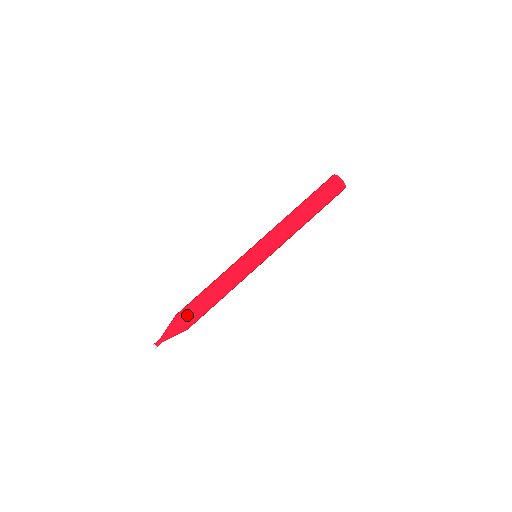
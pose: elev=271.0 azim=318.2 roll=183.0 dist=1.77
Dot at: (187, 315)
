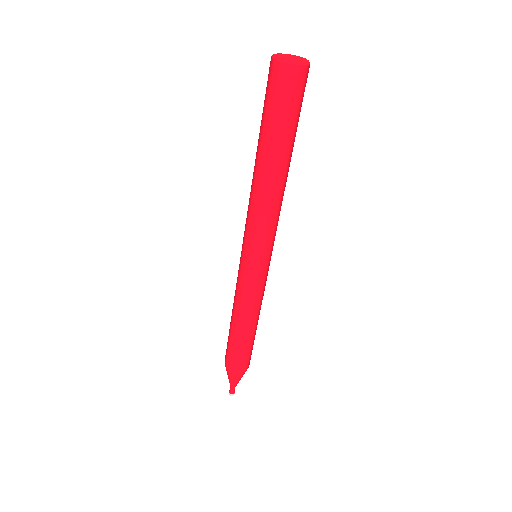
Dot at: (234, 363)
